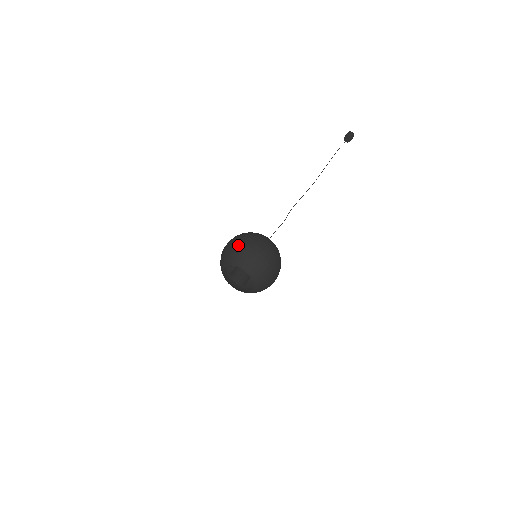
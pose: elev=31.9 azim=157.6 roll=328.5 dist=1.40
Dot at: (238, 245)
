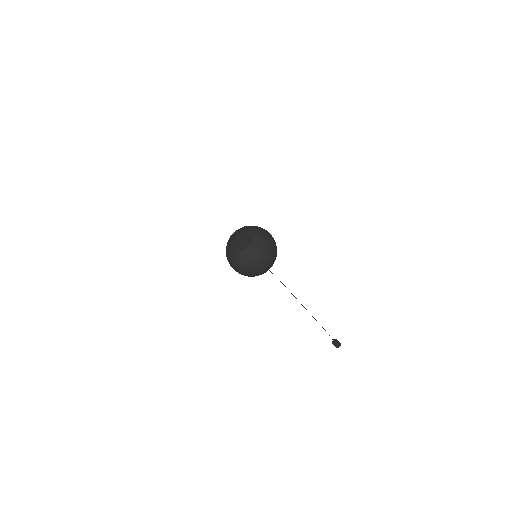
Dot at: occluded
